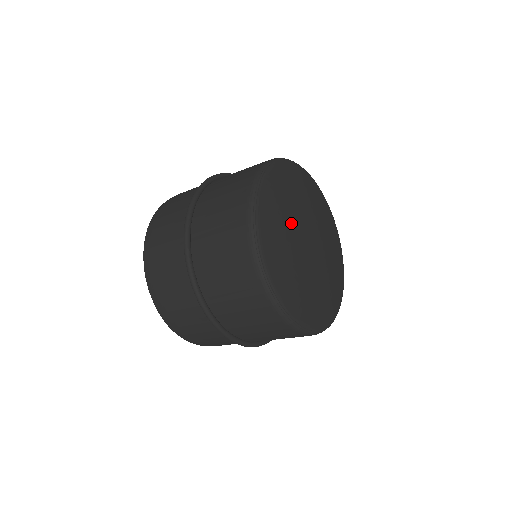
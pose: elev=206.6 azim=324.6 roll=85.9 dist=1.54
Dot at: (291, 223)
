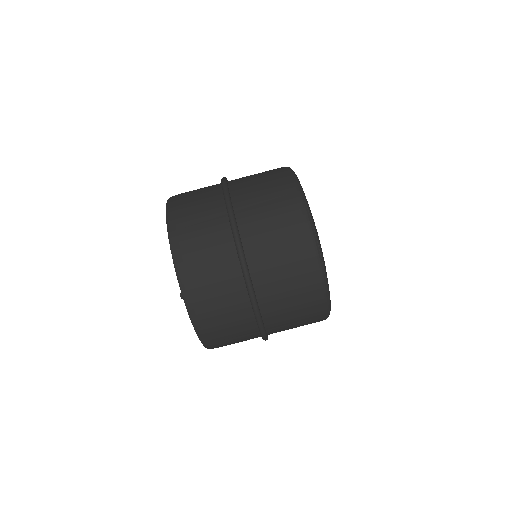
Dot at: occluded
